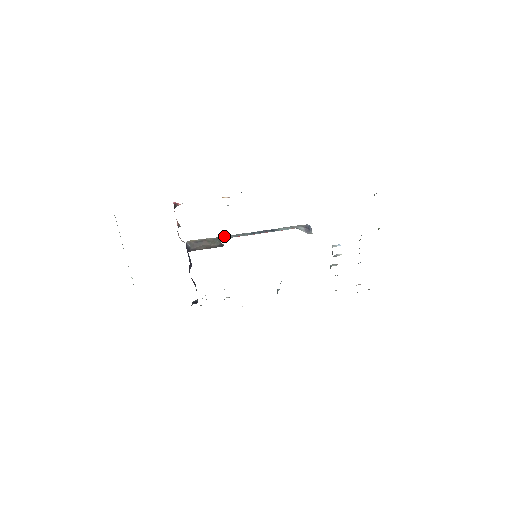
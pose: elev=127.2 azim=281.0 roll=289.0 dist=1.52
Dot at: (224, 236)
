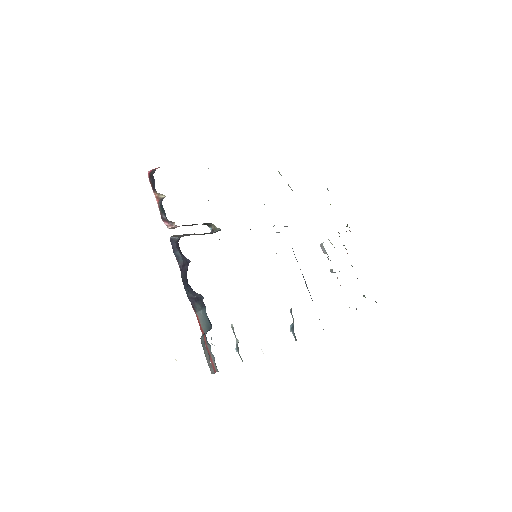
Dot at: occluded
